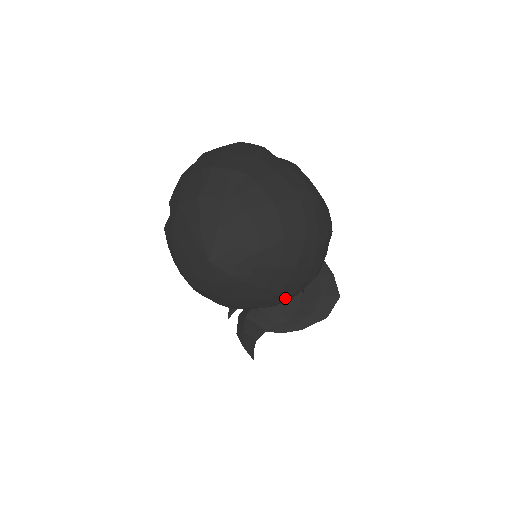
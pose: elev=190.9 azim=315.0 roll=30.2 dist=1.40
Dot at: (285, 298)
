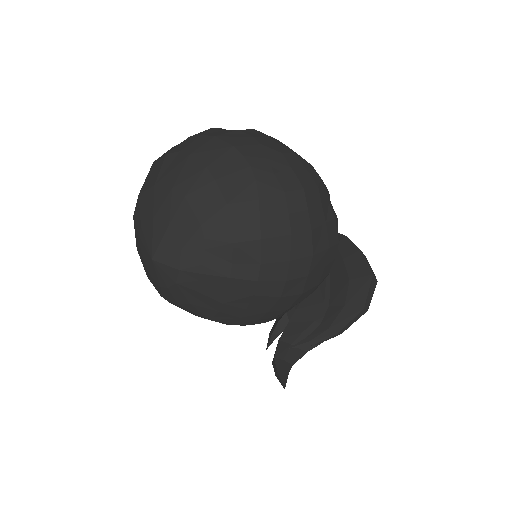
Dot at: (280, 289)
